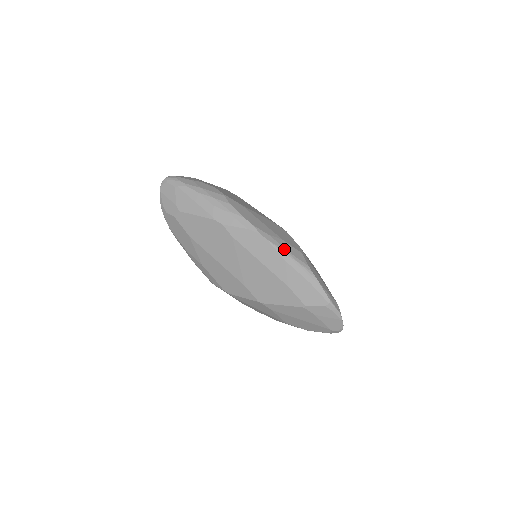
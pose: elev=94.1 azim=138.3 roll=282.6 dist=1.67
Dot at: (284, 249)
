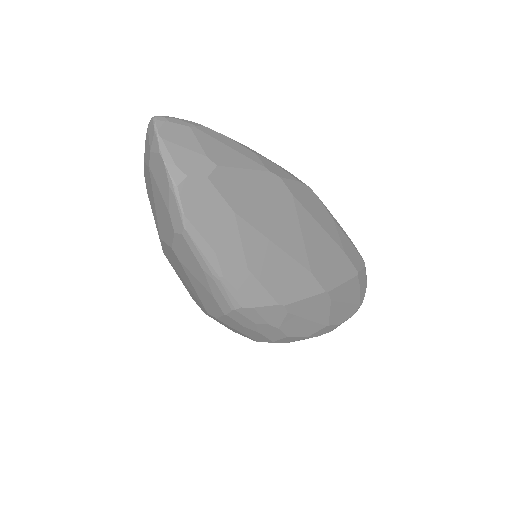
Dot at: occluded
